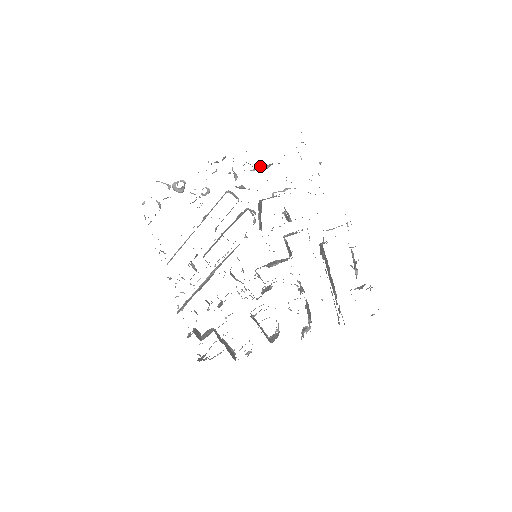
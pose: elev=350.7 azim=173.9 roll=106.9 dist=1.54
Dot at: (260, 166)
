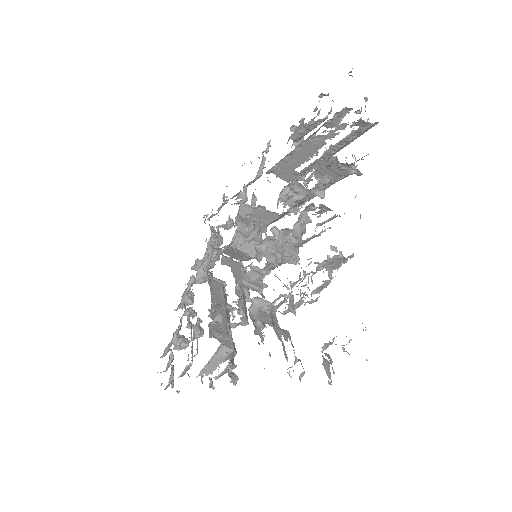
Dot at: occluded
